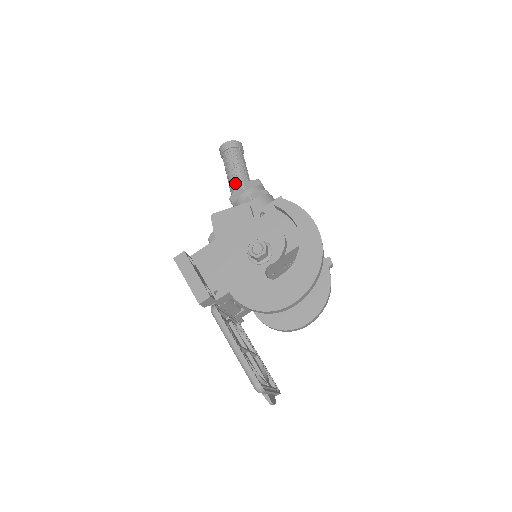
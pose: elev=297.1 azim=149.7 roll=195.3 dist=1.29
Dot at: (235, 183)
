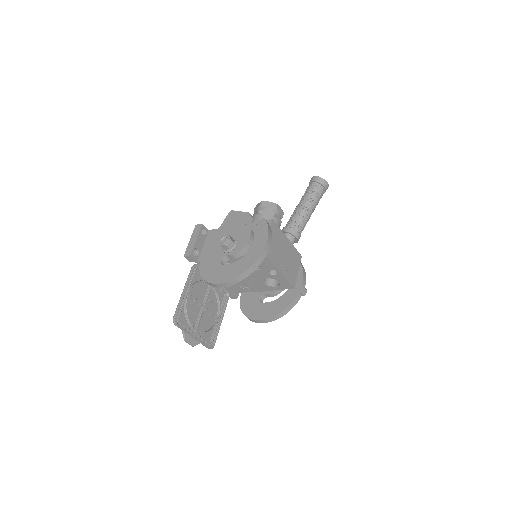
Dot at: (298, 207)
